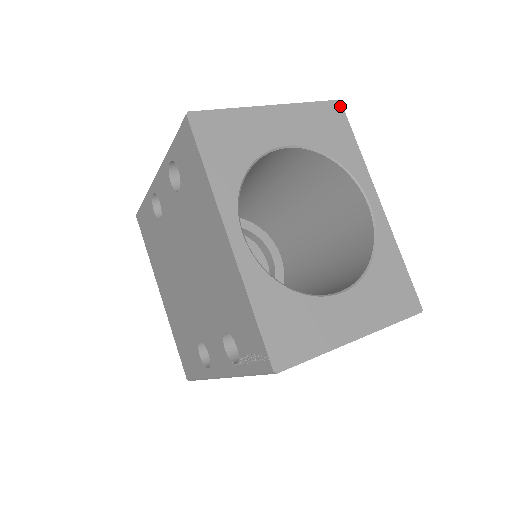
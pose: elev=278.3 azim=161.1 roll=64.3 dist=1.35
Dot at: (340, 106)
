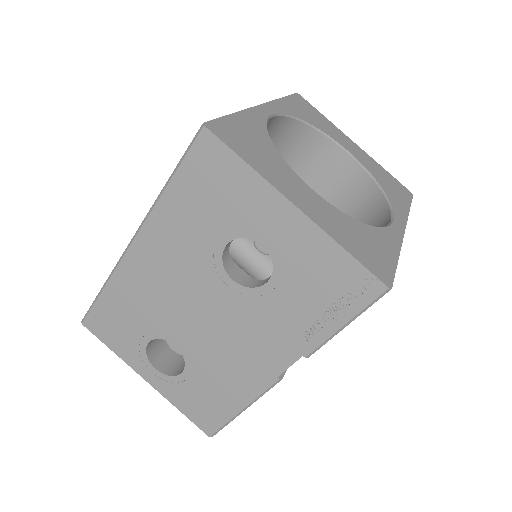
Dot at: (411, 194)
